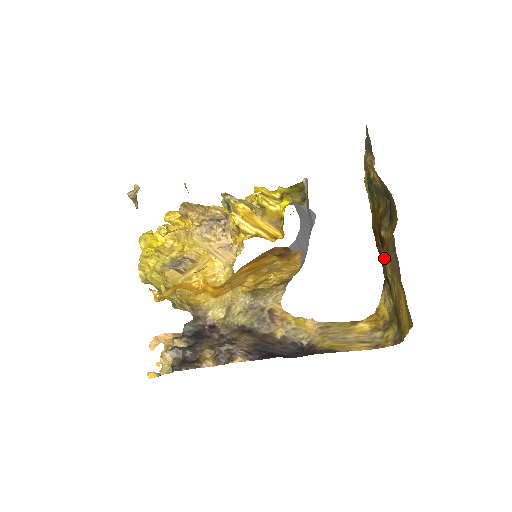
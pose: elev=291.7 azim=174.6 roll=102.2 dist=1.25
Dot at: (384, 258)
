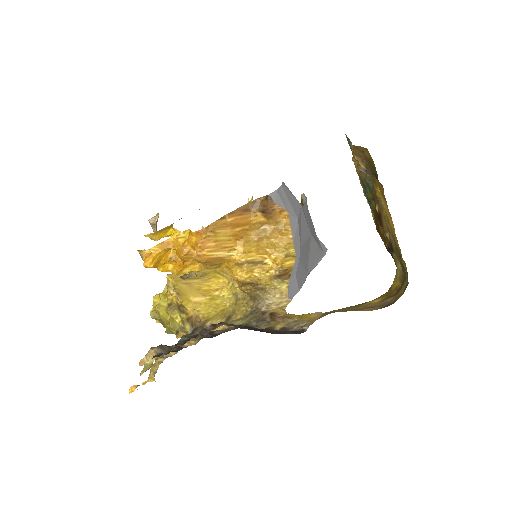
Dot at: occluded
